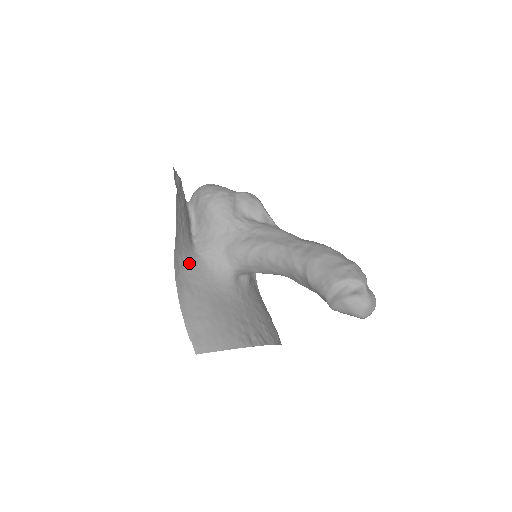
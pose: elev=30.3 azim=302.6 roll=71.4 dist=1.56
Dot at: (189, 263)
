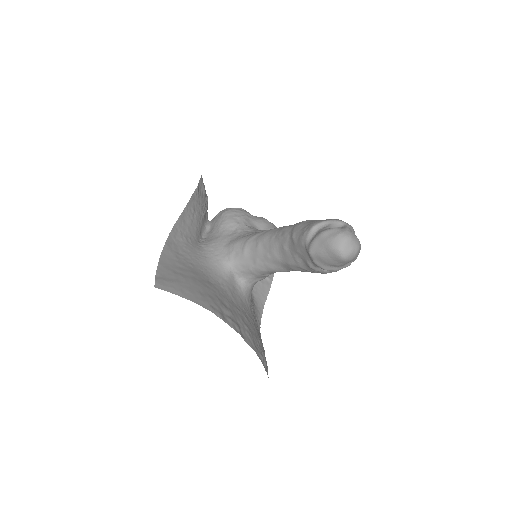
Dot at: (187, 243)
